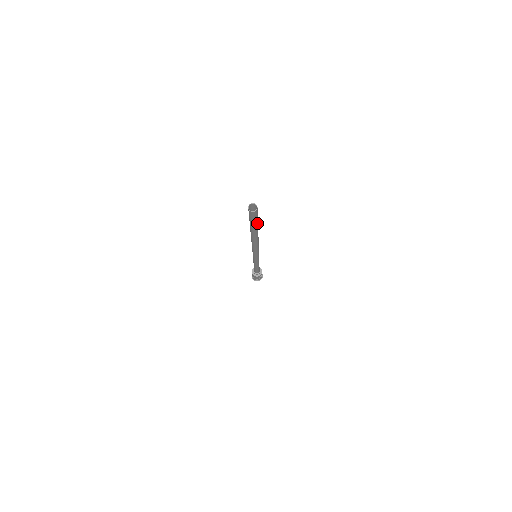
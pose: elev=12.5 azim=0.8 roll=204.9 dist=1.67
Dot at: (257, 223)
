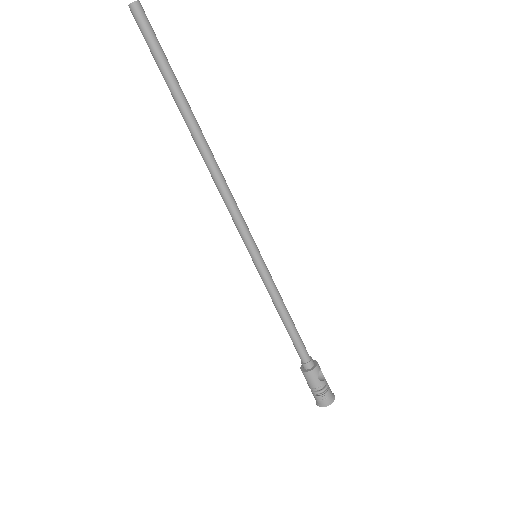
Dot at: (168, 63)
